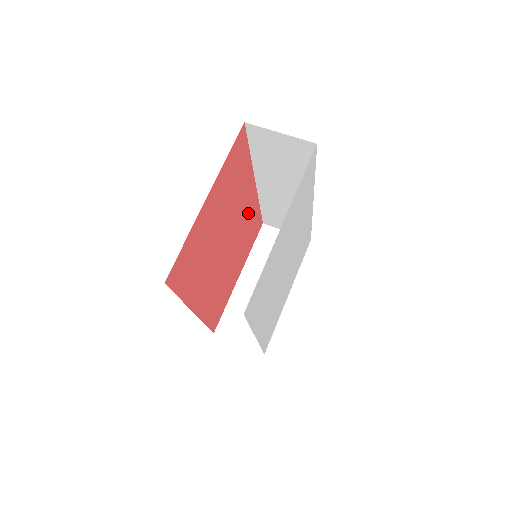
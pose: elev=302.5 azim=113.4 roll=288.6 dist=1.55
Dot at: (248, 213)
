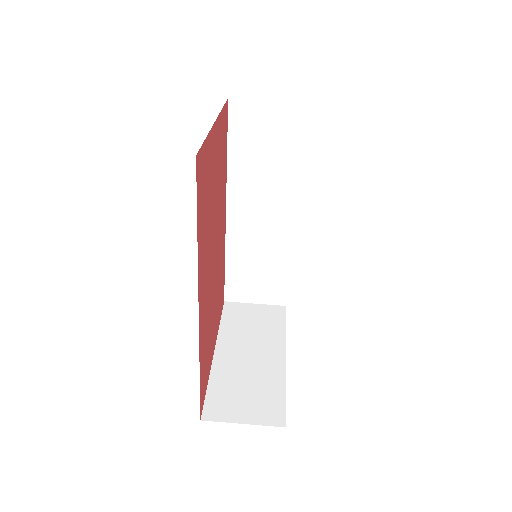
Dot at: occluded
